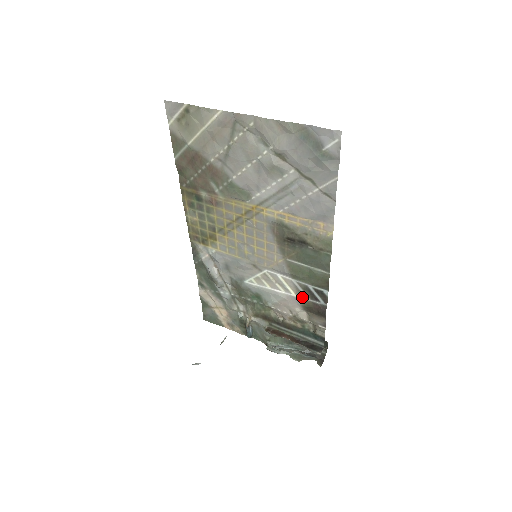
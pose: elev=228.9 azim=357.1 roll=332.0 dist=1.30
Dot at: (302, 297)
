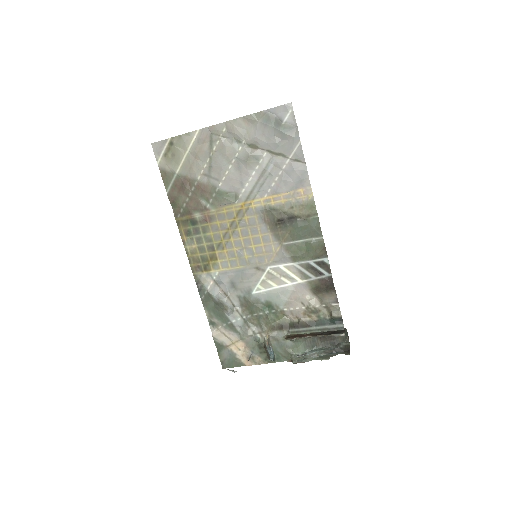
Dot at: (308, 279)
